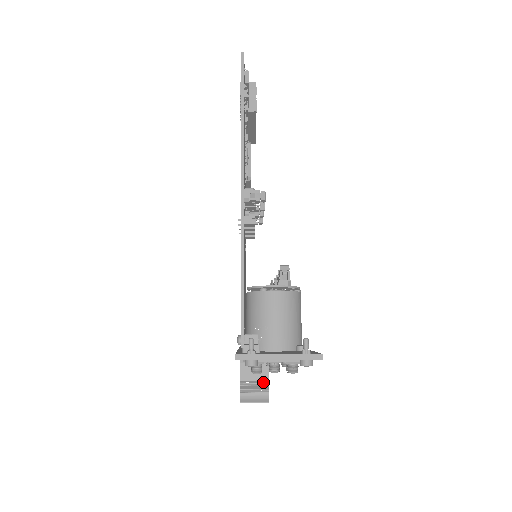
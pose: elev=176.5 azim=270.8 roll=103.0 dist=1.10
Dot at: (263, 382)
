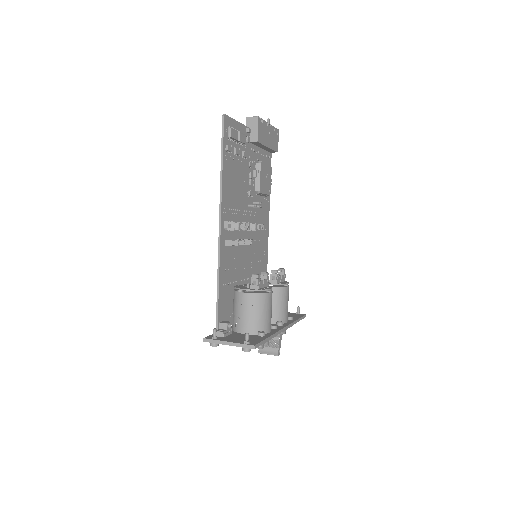
Dot at: (275, 341)
